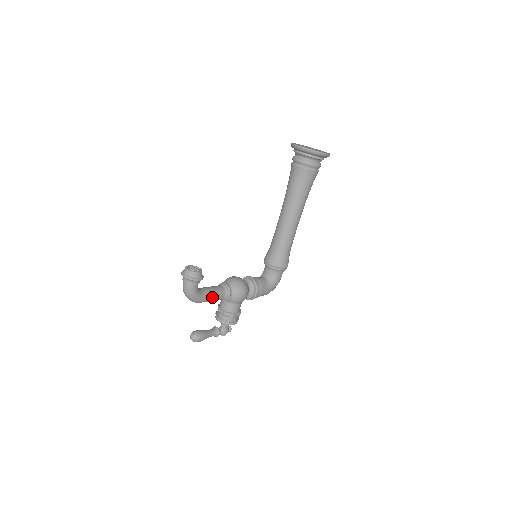
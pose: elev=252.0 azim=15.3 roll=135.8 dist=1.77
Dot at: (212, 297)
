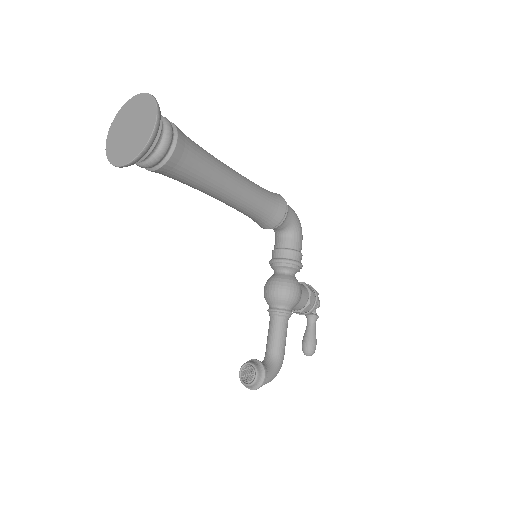
Dot at: (284, 342)
